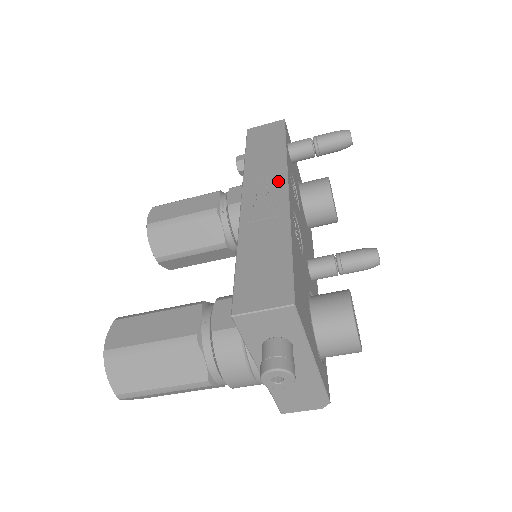
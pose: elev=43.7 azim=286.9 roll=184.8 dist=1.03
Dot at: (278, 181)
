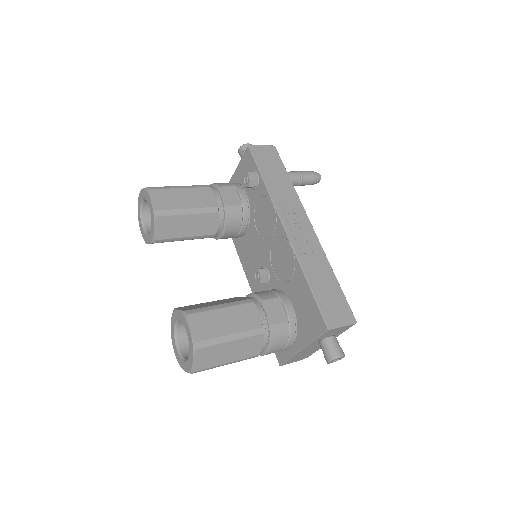
Dot at: (303, 218)
